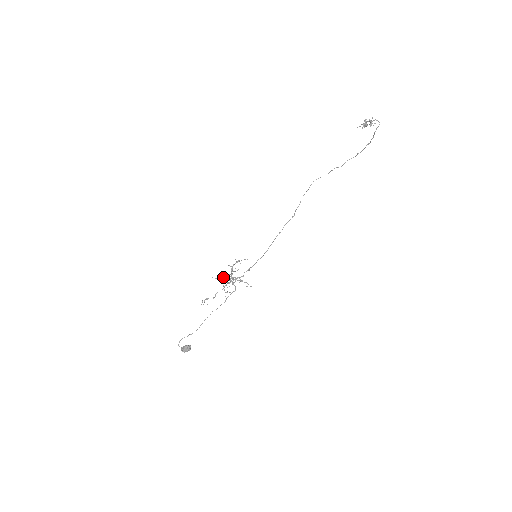
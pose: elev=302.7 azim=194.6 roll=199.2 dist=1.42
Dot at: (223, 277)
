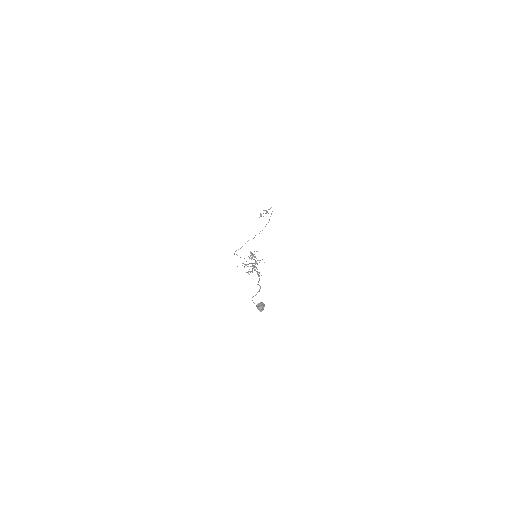
Dot at: (245, 264)
